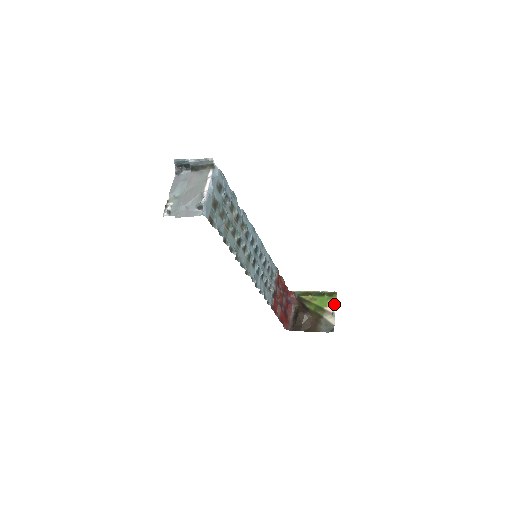
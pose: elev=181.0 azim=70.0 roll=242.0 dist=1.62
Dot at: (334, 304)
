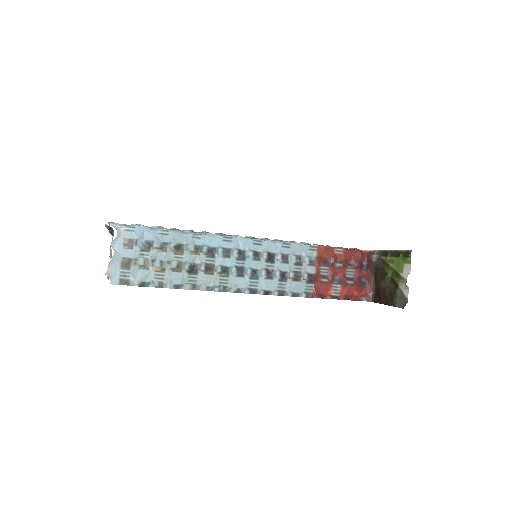
Dot at: (408, 268)
